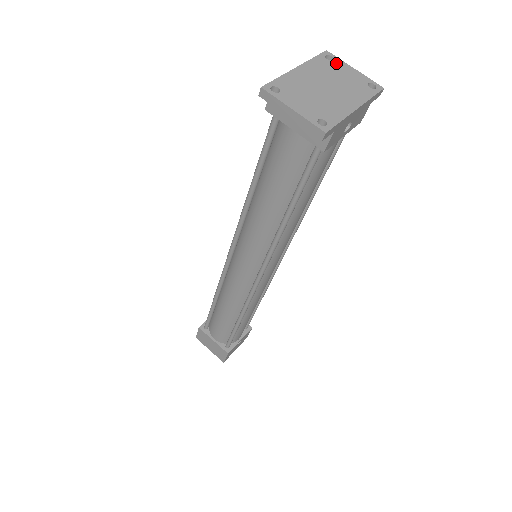
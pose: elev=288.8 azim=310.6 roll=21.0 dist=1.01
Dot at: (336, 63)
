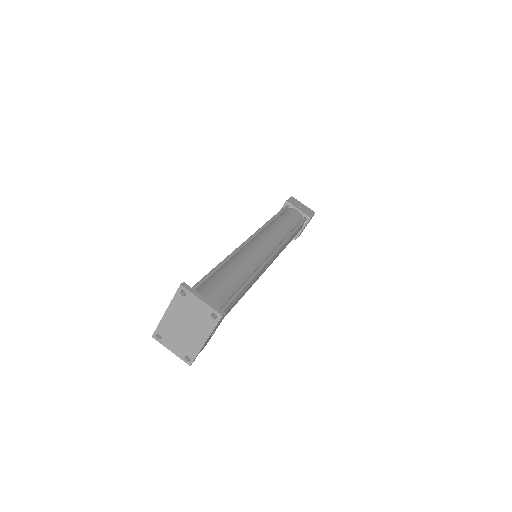
Dot at: (188, 298)
